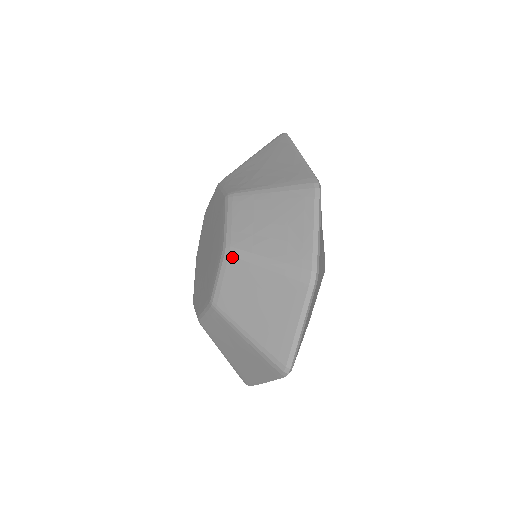
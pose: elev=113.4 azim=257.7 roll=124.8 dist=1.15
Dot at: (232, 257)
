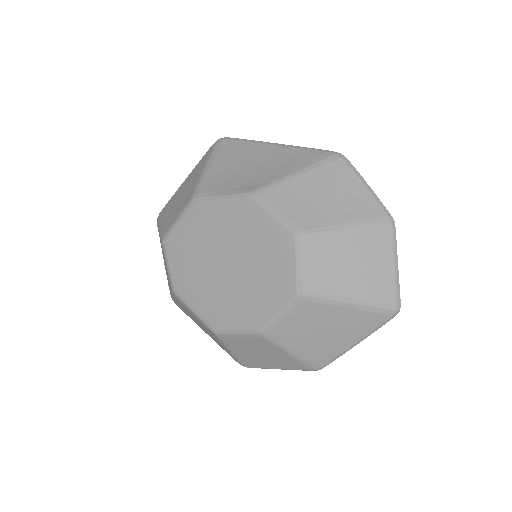
Dot at: (311, 238)
